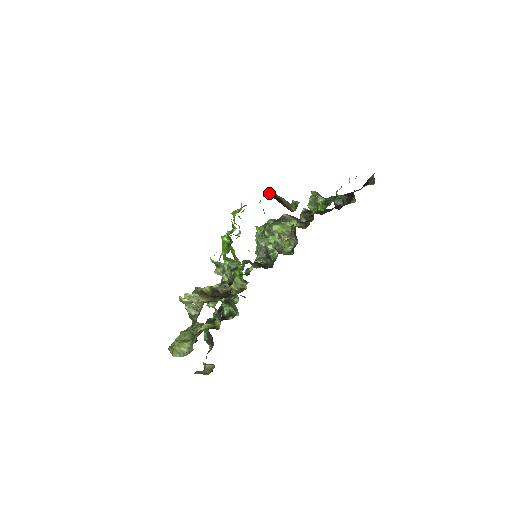
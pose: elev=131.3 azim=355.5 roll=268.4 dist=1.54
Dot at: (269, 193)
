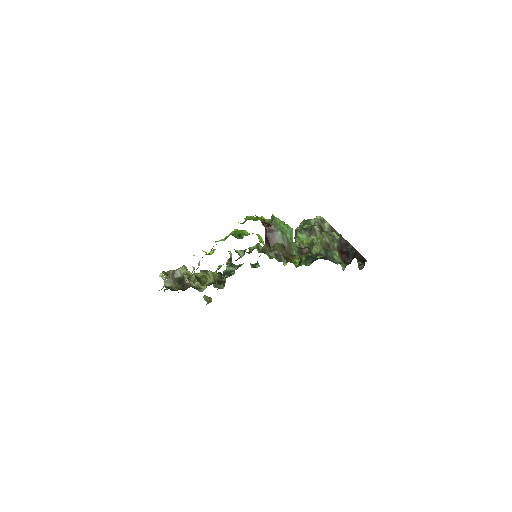
Dot at: (271, 220)
